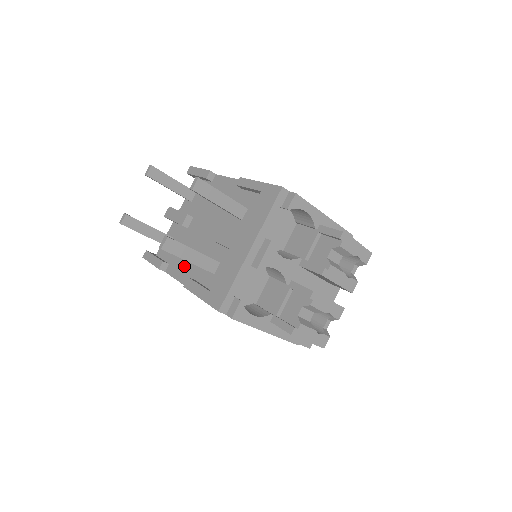
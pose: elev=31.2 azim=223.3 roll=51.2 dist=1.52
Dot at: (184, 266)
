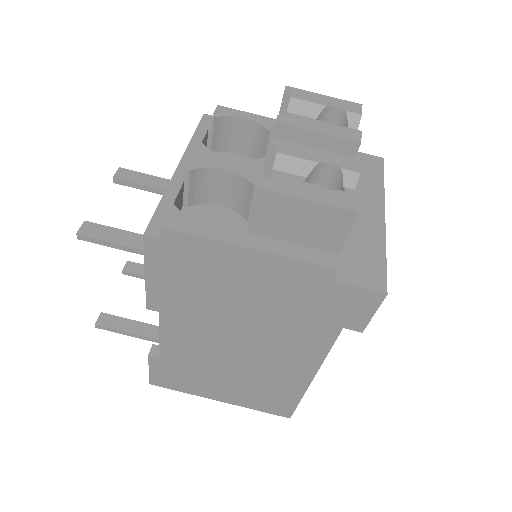
Dot at: occluded
